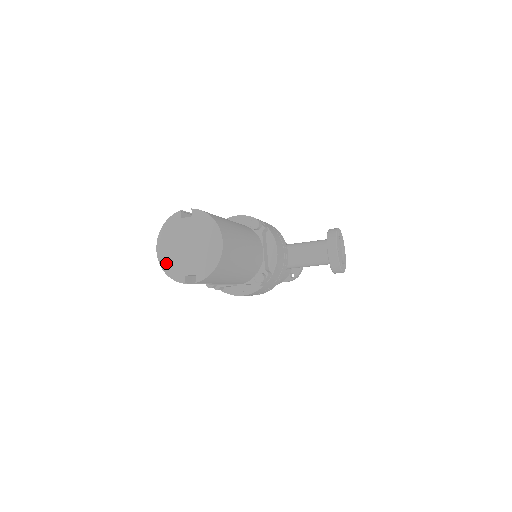
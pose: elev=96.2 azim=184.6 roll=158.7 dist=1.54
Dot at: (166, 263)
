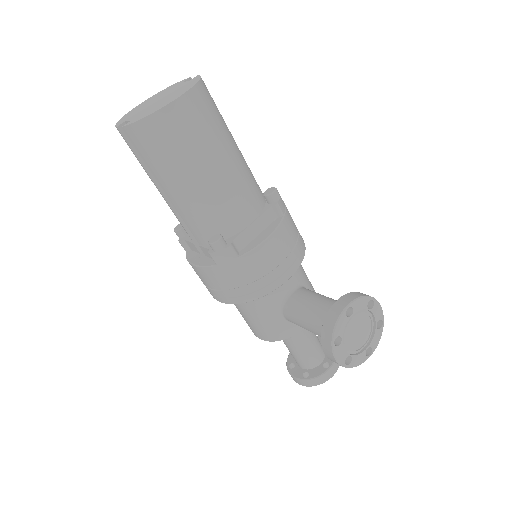
Dot at: (131, 112)
